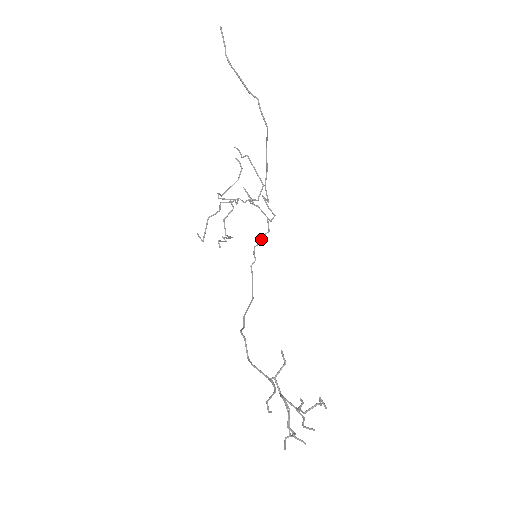
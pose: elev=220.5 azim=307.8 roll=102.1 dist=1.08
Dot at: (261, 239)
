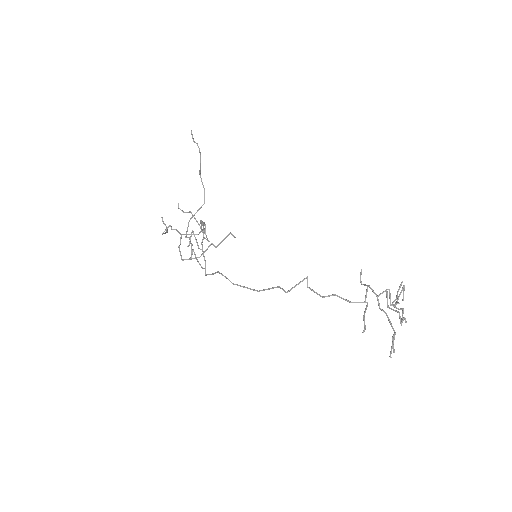
Dot at: occluded
